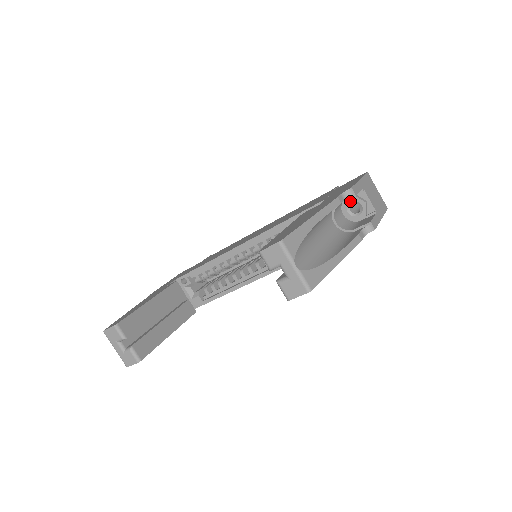
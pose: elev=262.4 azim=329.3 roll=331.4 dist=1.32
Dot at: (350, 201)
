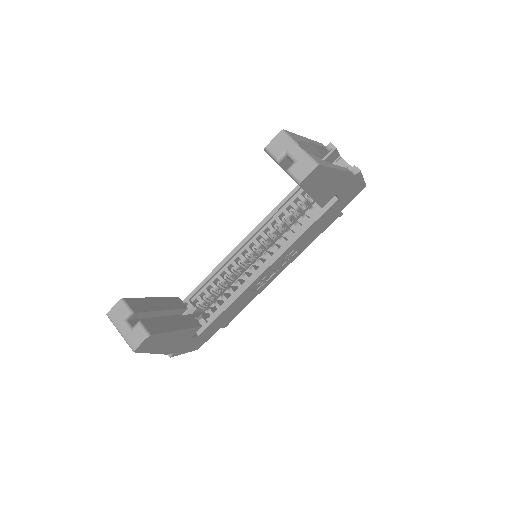
Dot at: occluded
